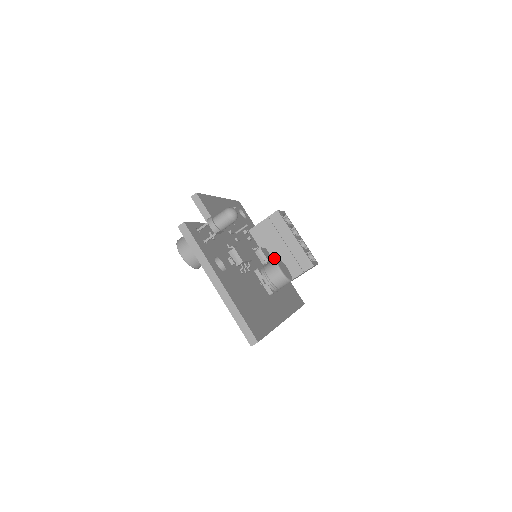
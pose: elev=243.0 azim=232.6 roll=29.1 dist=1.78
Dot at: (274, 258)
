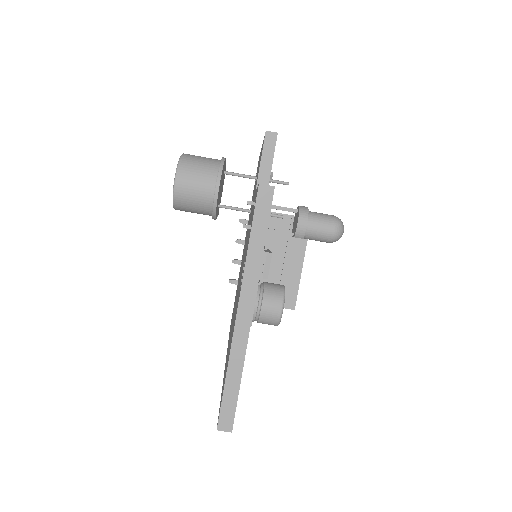
Dot at: occluded
